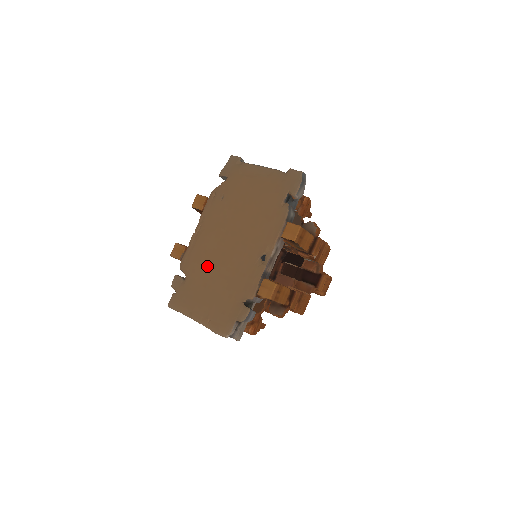
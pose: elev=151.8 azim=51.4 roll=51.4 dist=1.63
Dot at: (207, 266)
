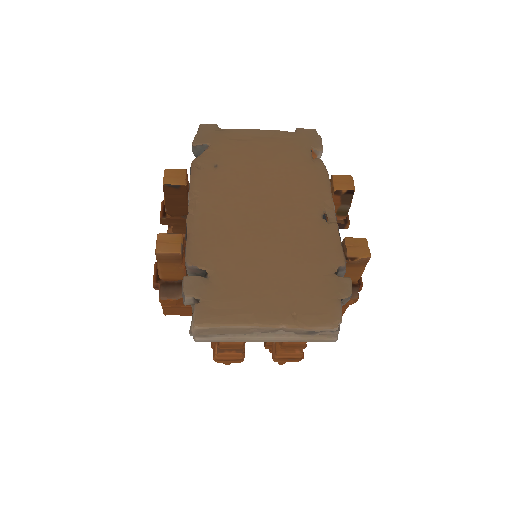
Dot at: (243, 247)
